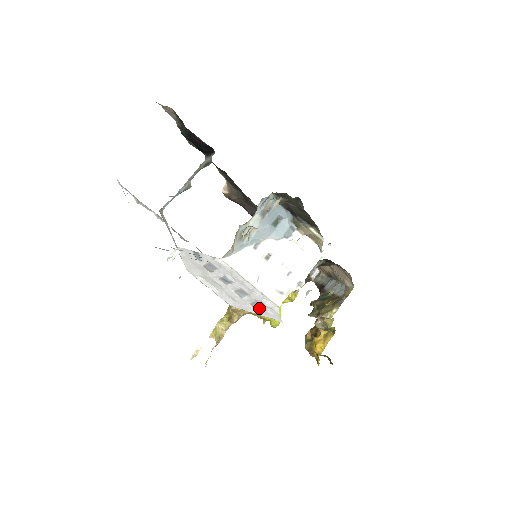
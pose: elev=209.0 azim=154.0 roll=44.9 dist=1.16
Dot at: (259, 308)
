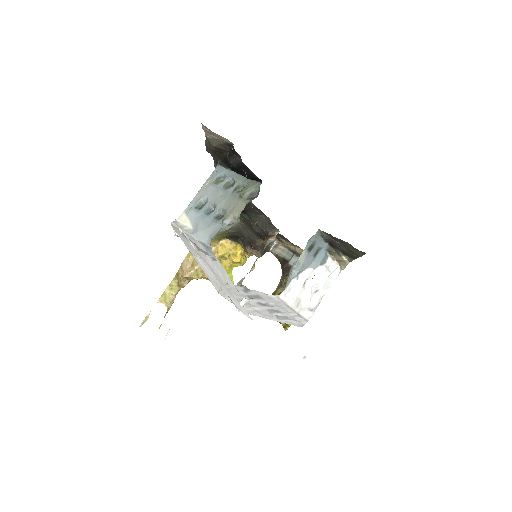
Dot at: (283, 319)
